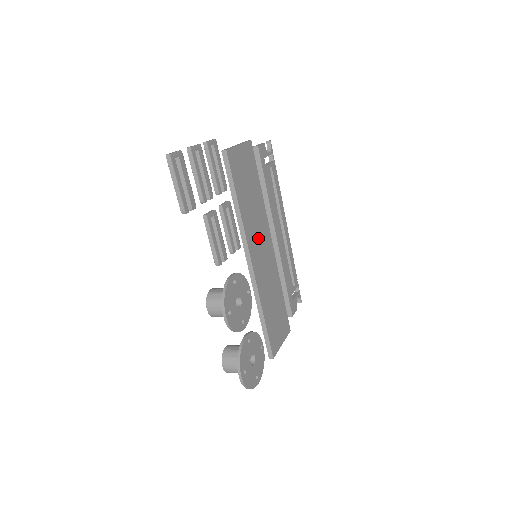
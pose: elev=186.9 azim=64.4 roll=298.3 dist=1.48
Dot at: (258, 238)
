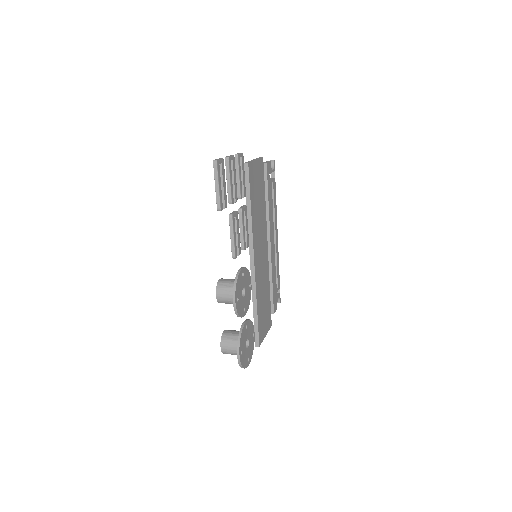
Dot at: (260, 241)
